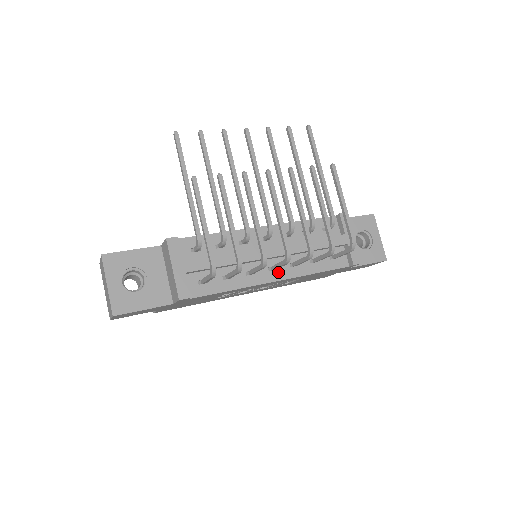
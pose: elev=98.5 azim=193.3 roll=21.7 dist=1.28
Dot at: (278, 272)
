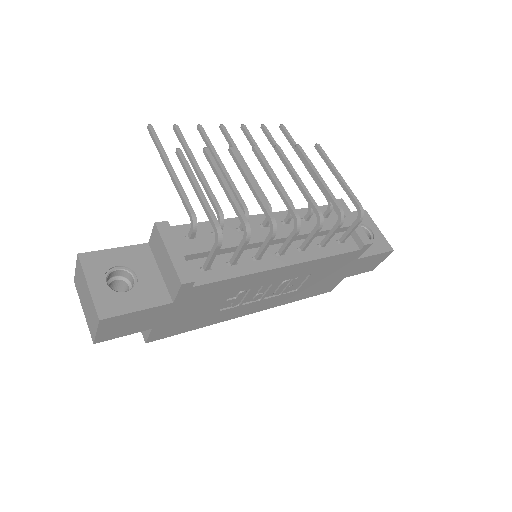
Dot at: (287, 257)
